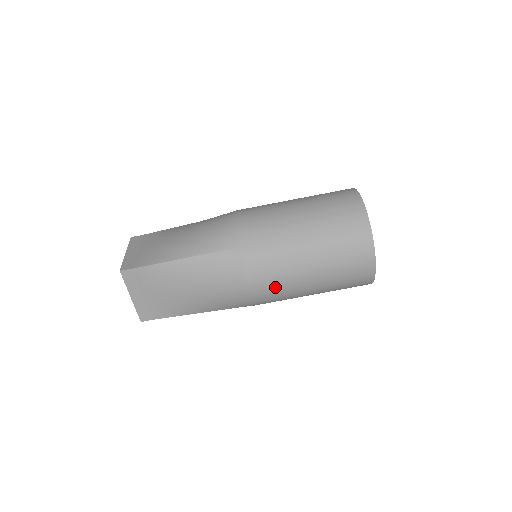
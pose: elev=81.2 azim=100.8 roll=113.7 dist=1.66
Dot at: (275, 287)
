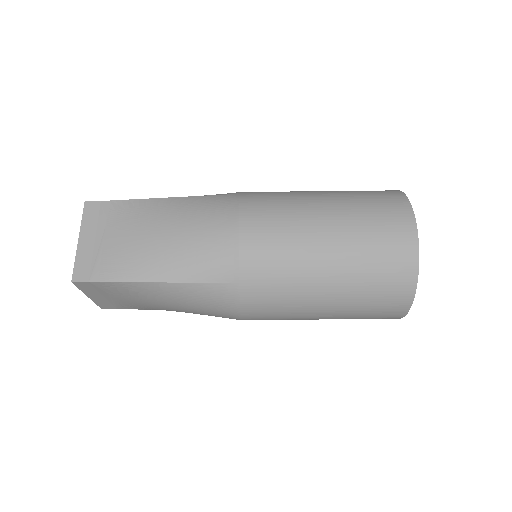
Dot at: (275, 237)
